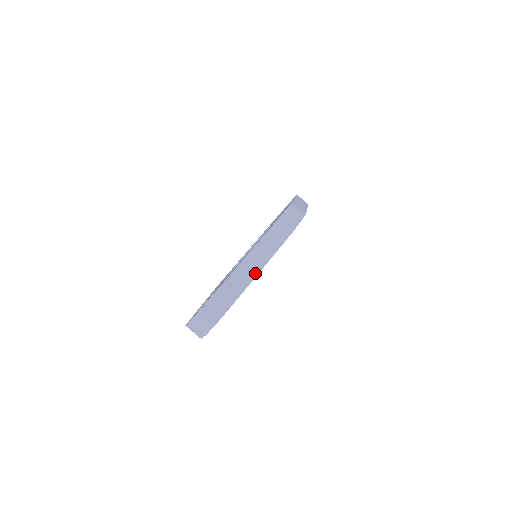
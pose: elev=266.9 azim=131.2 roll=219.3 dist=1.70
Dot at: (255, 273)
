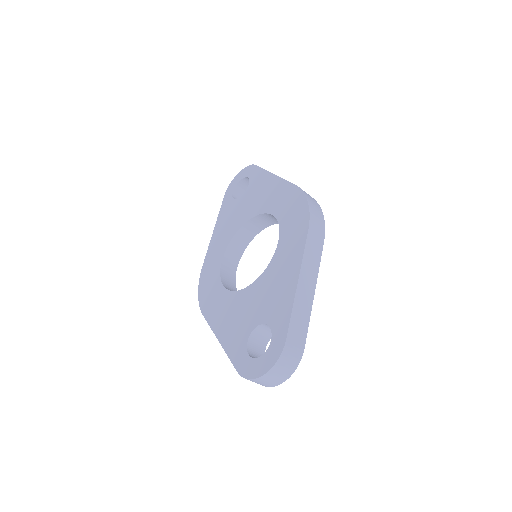
Dot at: (312, 290)
